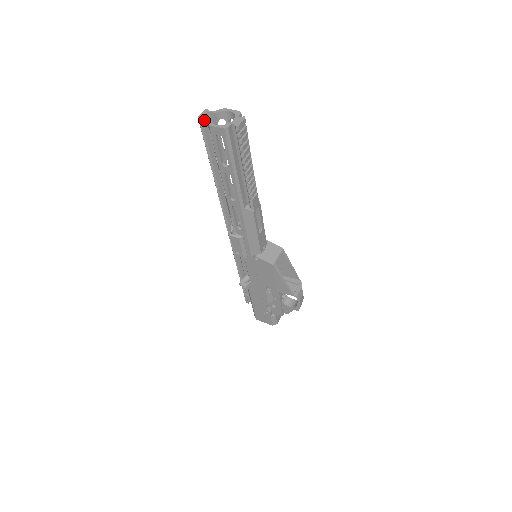
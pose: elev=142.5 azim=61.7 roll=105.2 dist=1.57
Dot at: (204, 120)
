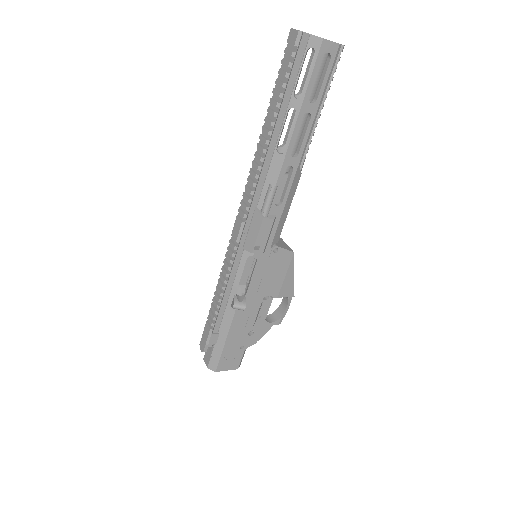
Dot at: (305, 35)
